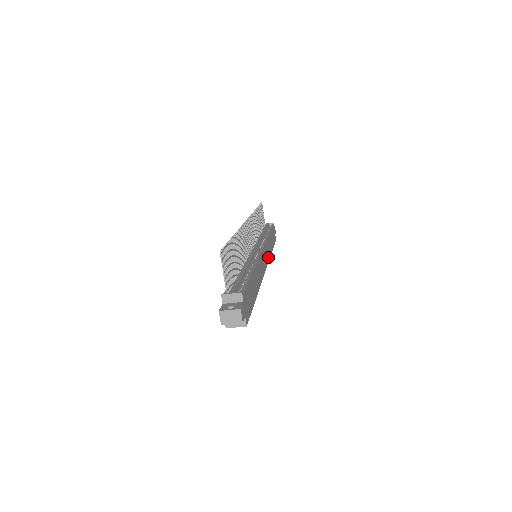
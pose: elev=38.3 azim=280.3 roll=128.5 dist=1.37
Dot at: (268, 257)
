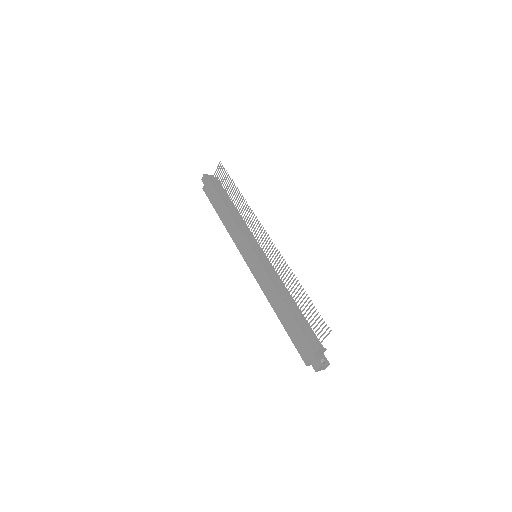
Dot at: occluded
